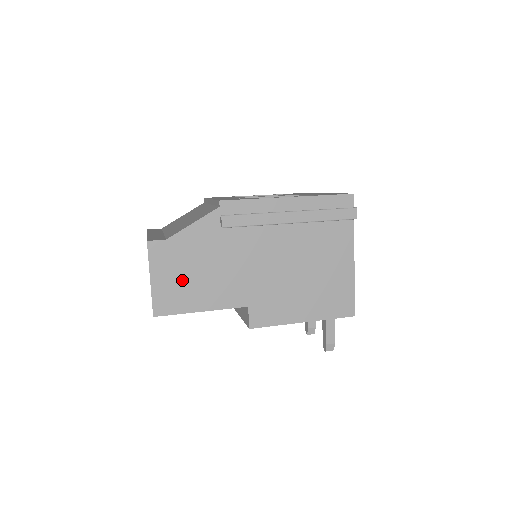
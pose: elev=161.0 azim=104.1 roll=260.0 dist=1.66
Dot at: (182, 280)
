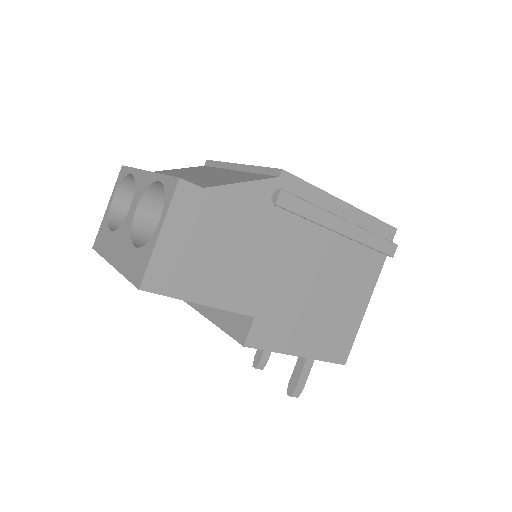
Dot at: (198, 252)
